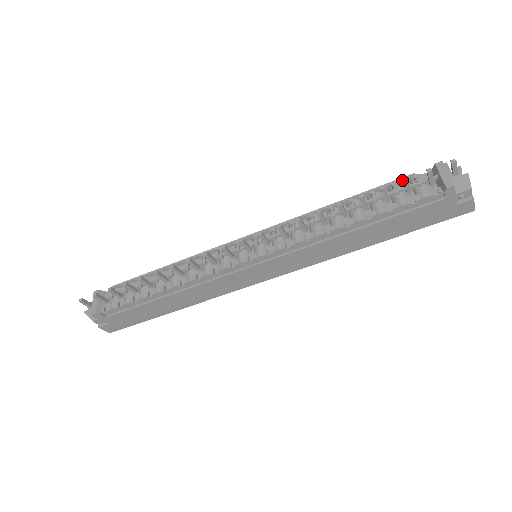
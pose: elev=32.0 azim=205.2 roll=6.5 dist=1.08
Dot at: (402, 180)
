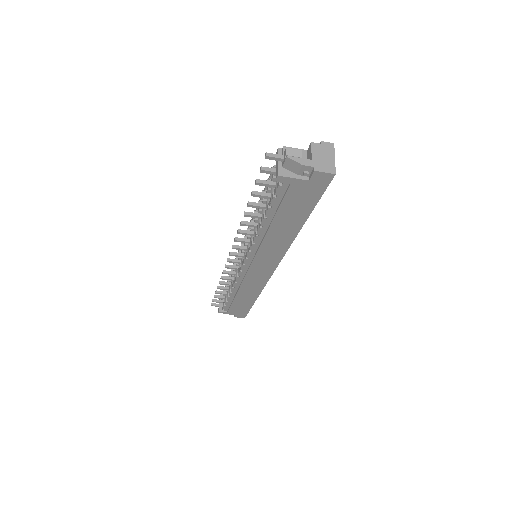
Dot at: occluded
